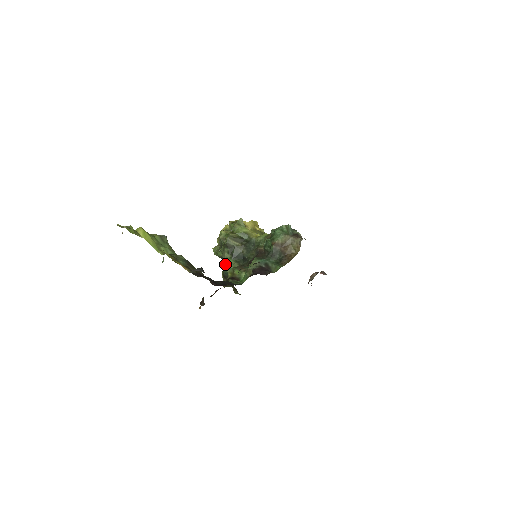
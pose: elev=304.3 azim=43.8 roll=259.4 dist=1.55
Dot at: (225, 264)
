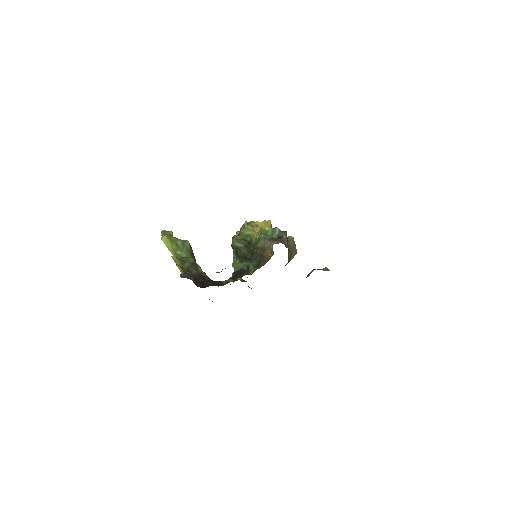
Dot at: (233, 263)
